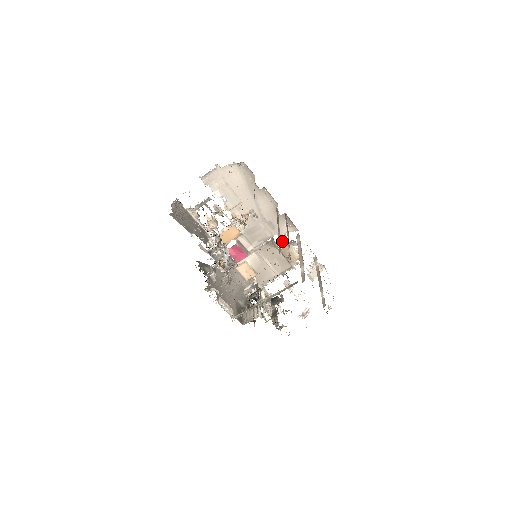
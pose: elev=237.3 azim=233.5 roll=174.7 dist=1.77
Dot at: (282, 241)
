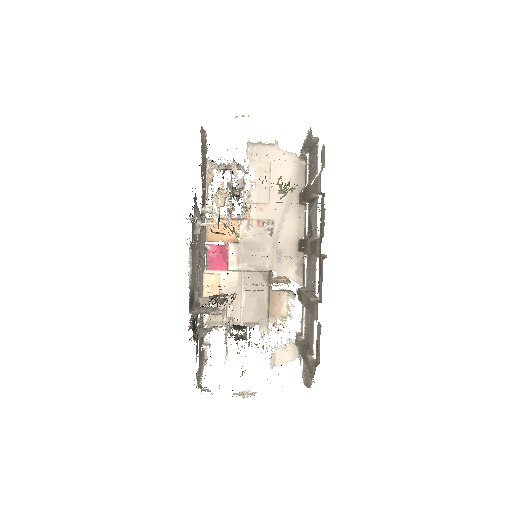
Dot at: (282, 278)
